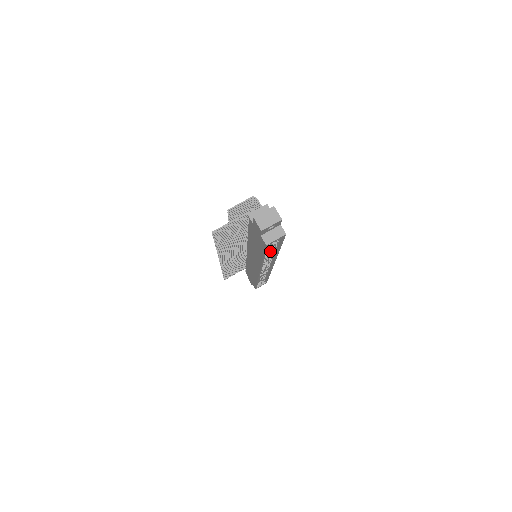
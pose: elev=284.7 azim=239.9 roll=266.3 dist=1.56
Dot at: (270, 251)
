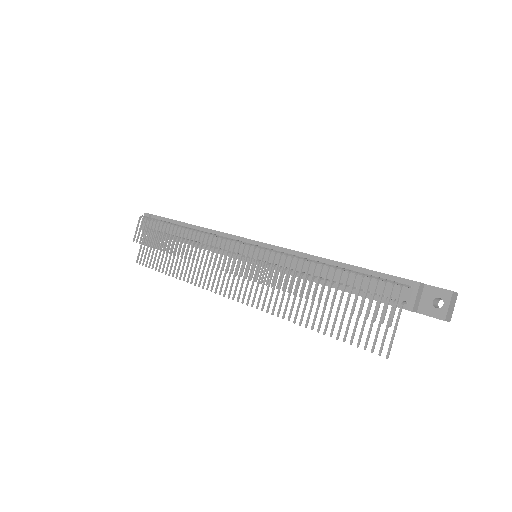
Dot at: occluded
